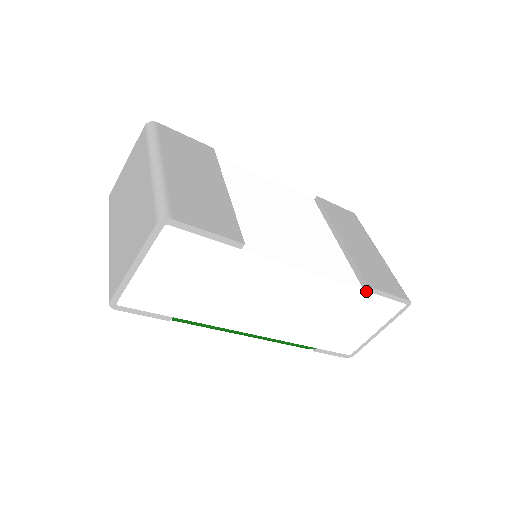
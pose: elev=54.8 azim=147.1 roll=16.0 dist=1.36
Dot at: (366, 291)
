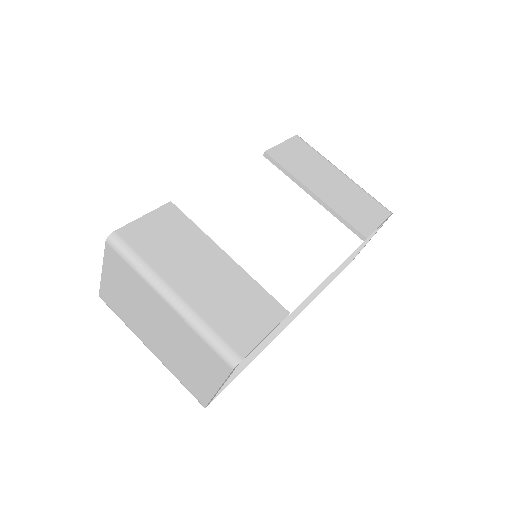
Dot at: (365, 240)
